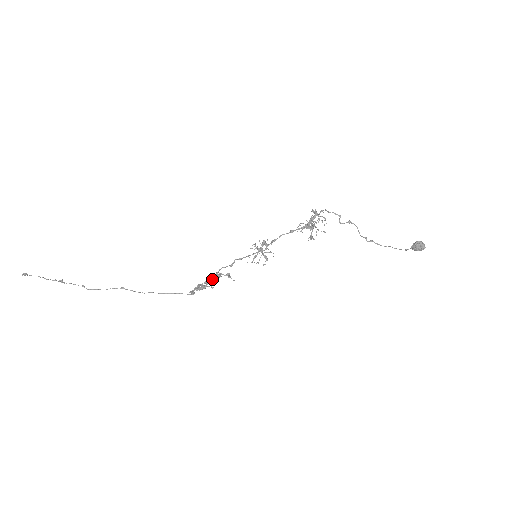
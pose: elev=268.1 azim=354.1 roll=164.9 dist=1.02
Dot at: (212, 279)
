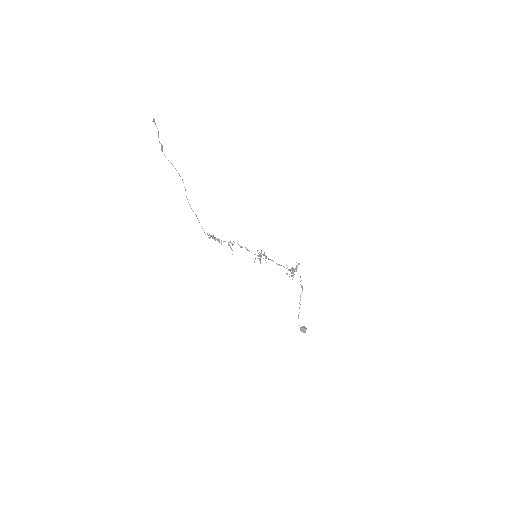
Dot at: (225, 241)
